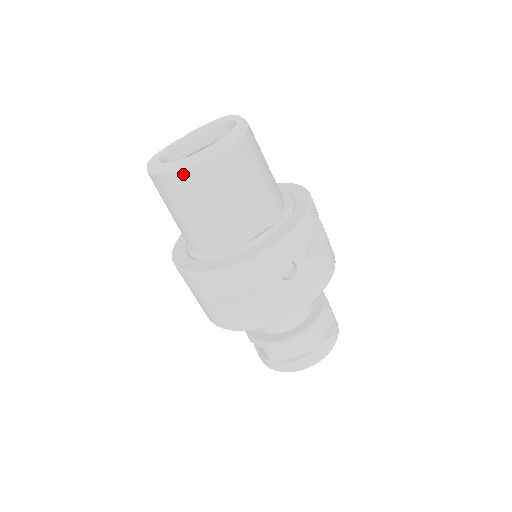
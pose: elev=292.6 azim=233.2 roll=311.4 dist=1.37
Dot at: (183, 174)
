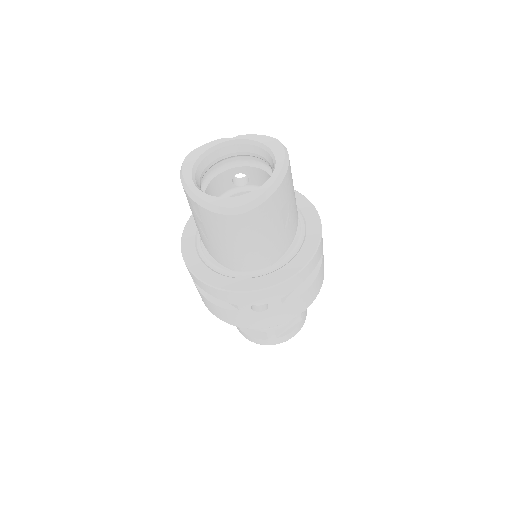
Dot at: (200, 207)
